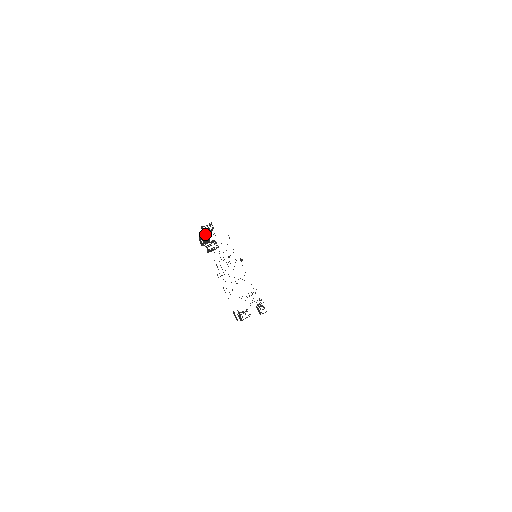
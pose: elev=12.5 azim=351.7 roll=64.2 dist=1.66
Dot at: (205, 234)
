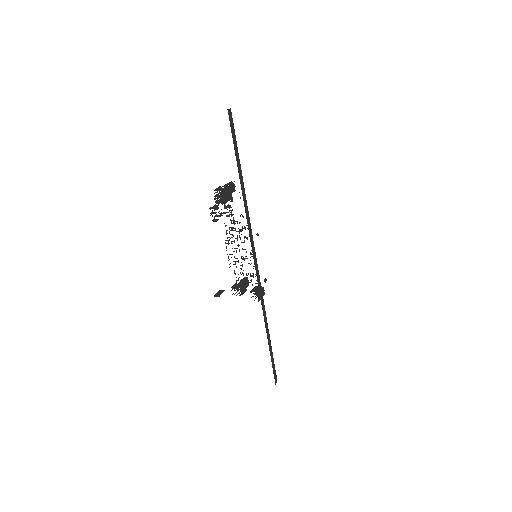
Dot at: occluded
